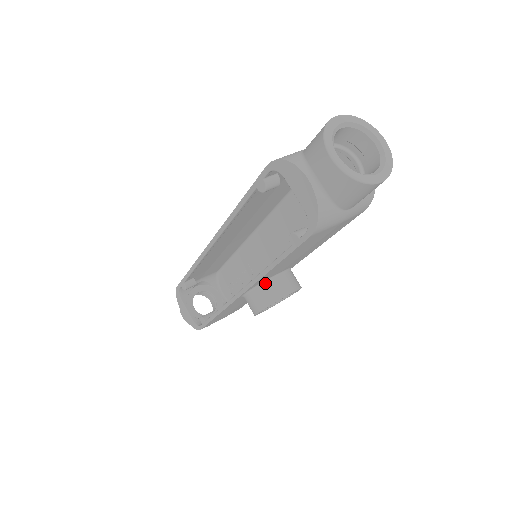
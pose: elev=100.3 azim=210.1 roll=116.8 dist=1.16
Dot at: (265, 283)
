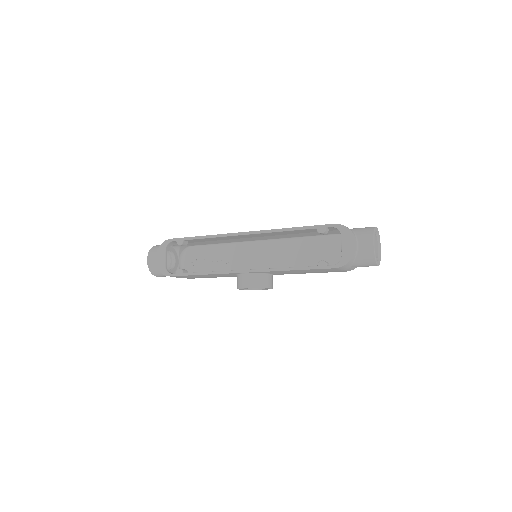
Dot at: (264, 274)
